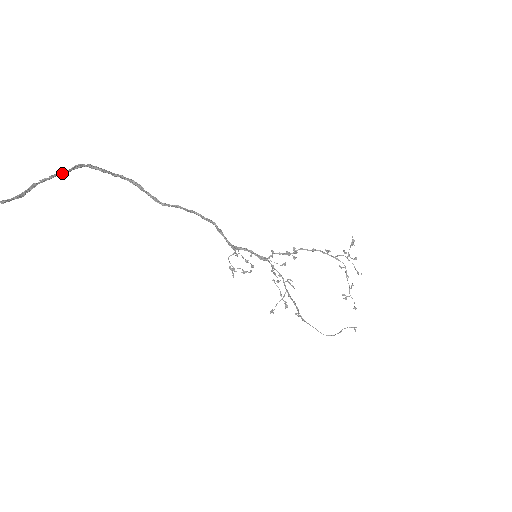
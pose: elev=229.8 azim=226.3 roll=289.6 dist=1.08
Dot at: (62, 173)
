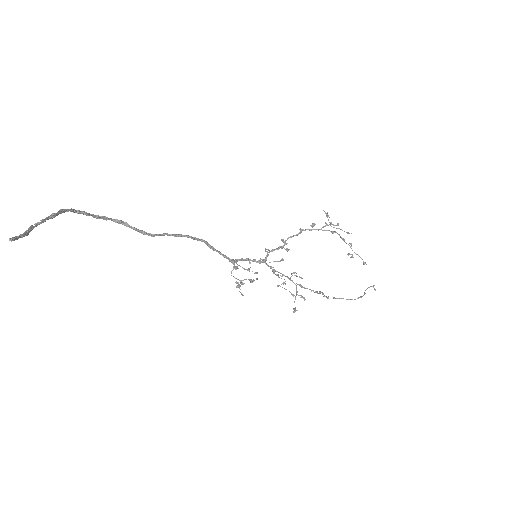
Dot at: (51, 217)
